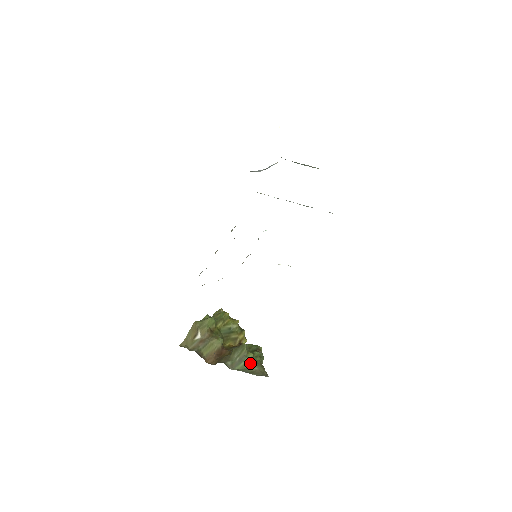
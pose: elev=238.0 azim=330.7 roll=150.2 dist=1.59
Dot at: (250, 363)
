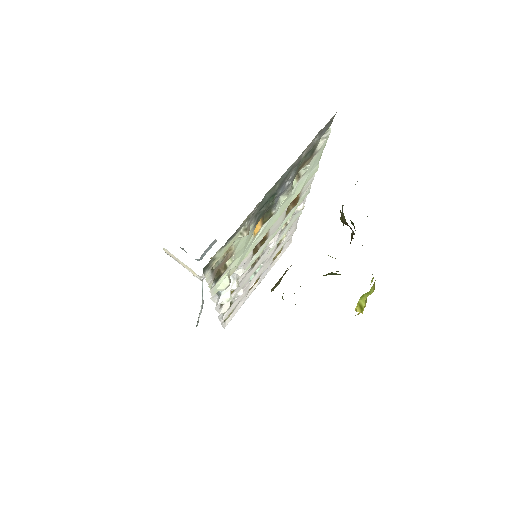
Dot at: occluded
